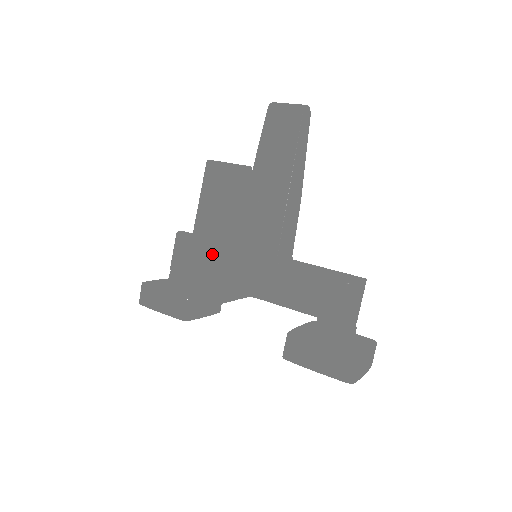
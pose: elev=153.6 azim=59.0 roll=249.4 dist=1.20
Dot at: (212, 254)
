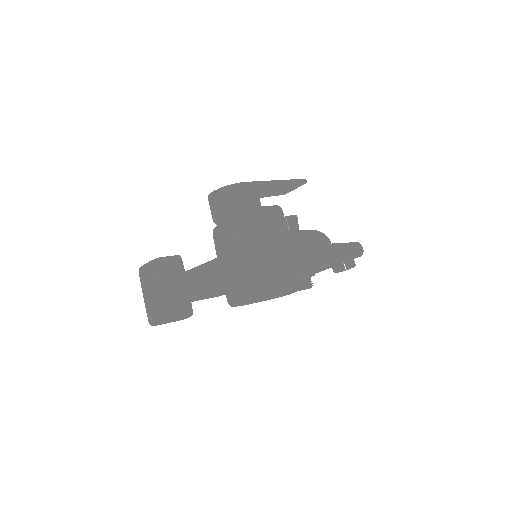
Dot at: occluded
